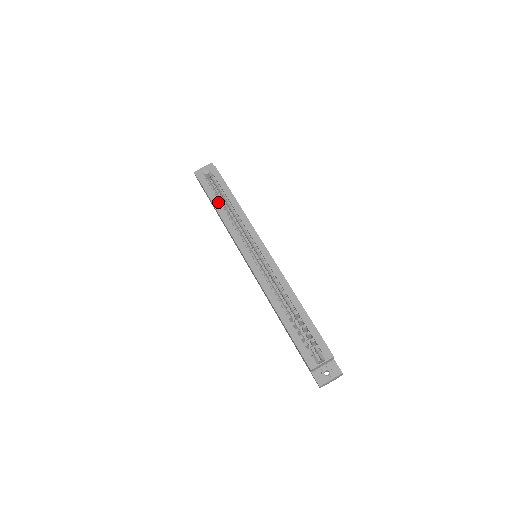
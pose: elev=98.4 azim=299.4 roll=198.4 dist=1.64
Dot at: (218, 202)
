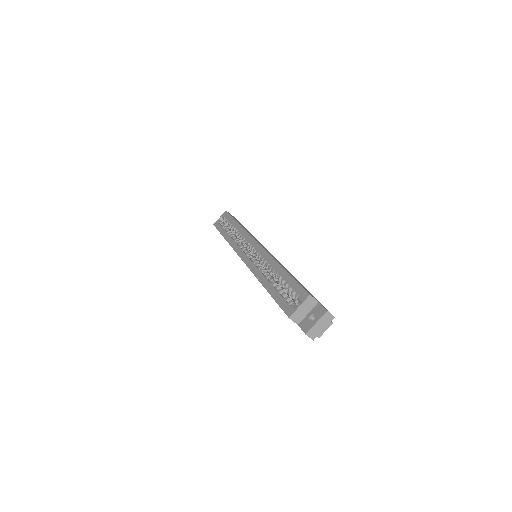
Dot at: (226, 232)
